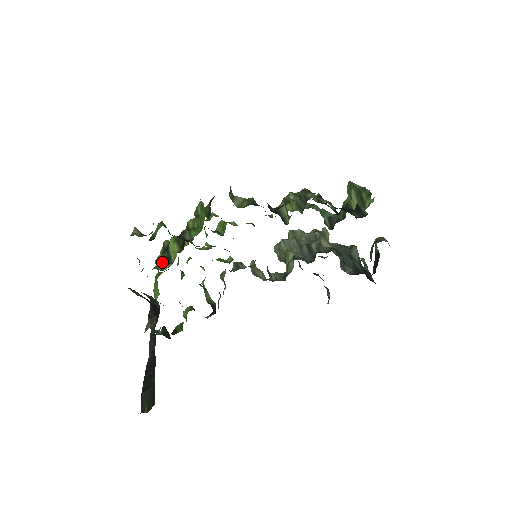
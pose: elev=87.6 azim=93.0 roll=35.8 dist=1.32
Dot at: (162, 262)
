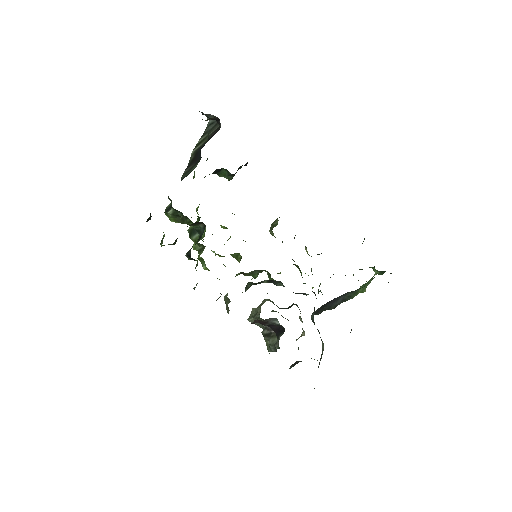
Dot at: occluded
